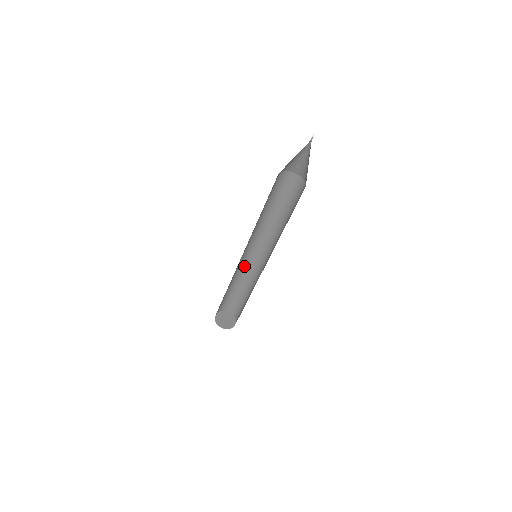
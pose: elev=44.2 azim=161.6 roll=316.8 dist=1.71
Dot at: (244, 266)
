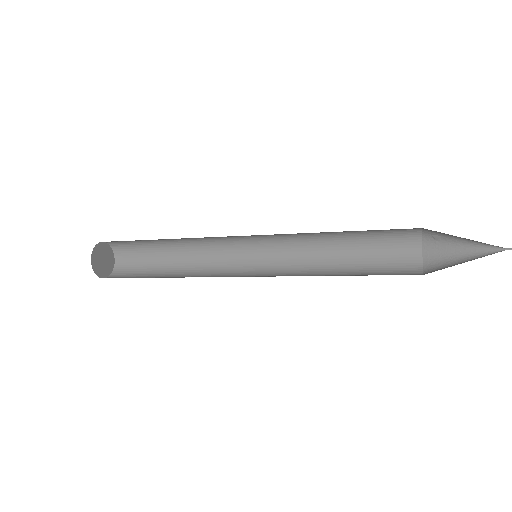
Dot at: (212, 238)
